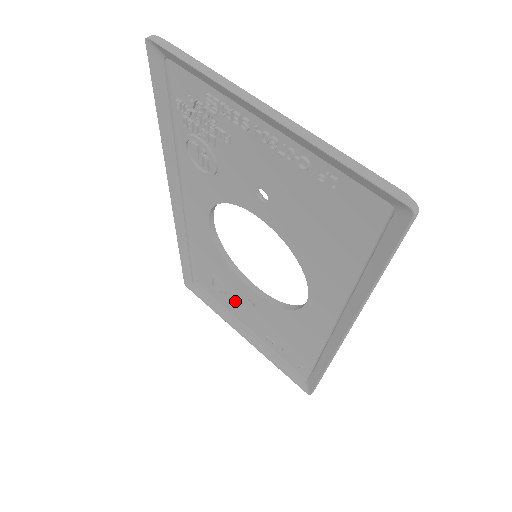
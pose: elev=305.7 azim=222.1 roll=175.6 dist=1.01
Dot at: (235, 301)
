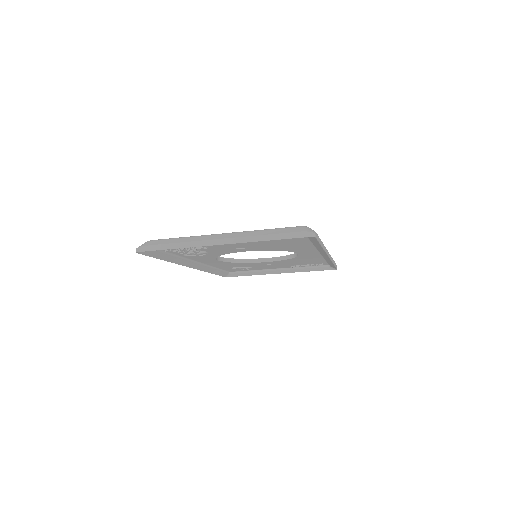
Dot at: occluded
